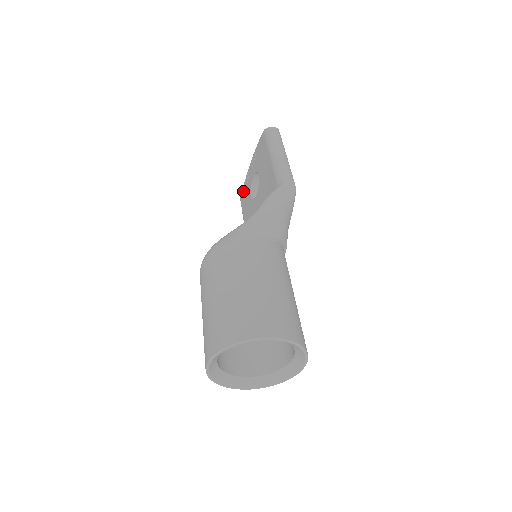
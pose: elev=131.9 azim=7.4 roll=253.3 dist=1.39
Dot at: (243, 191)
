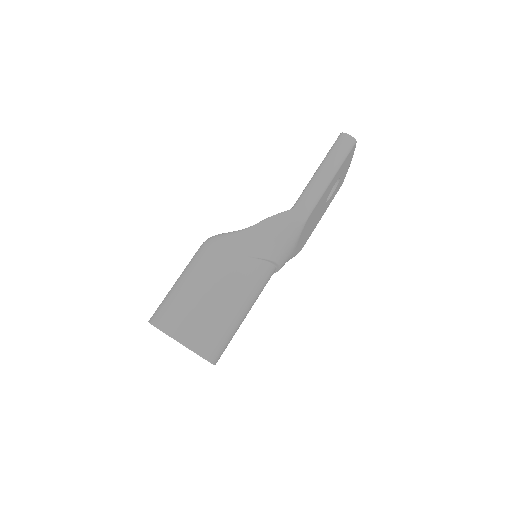
Dot at: occluded
